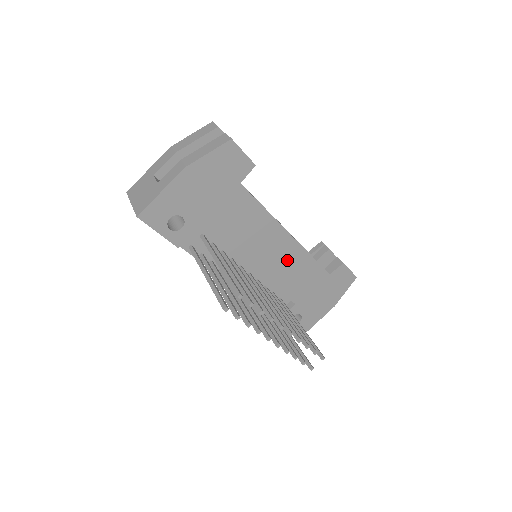
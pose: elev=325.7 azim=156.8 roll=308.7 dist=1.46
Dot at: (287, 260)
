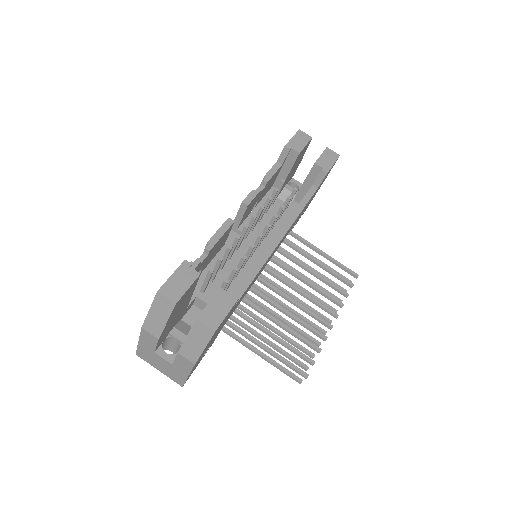
Dot at: (284, 237)
